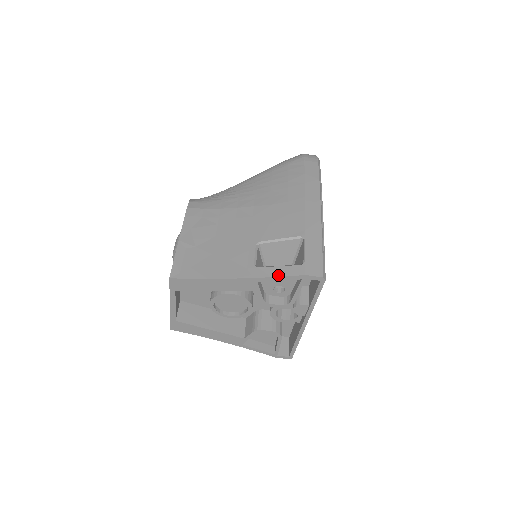
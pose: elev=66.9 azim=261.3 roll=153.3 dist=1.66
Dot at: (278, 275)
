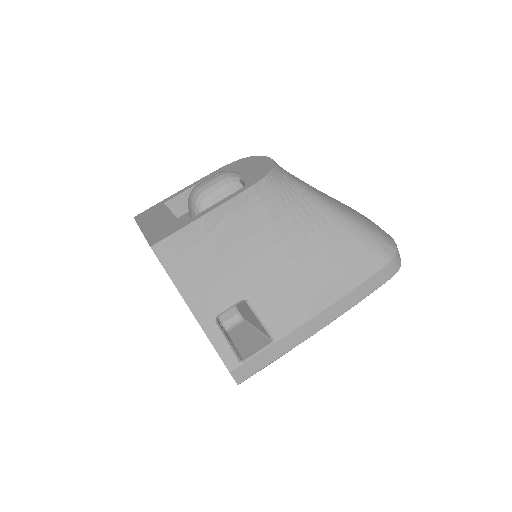
Dot at: (217, 348)
